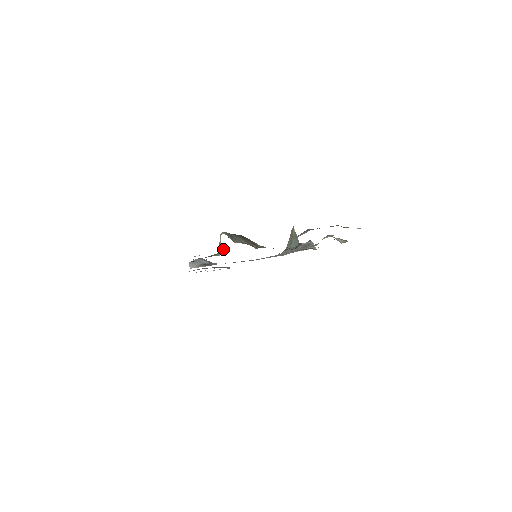
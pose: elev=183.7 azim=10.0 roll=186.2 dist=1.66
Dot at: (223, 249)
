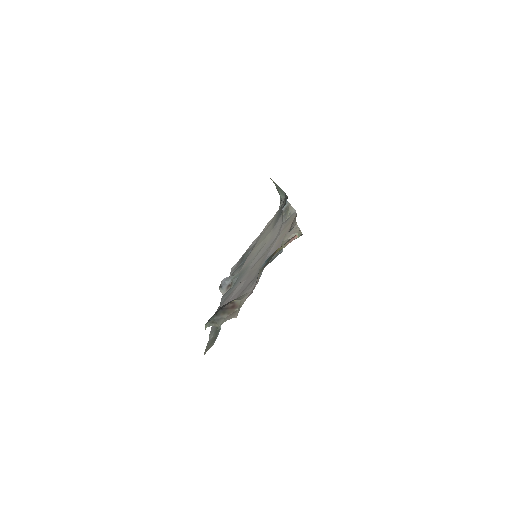
Dot at: occluded
